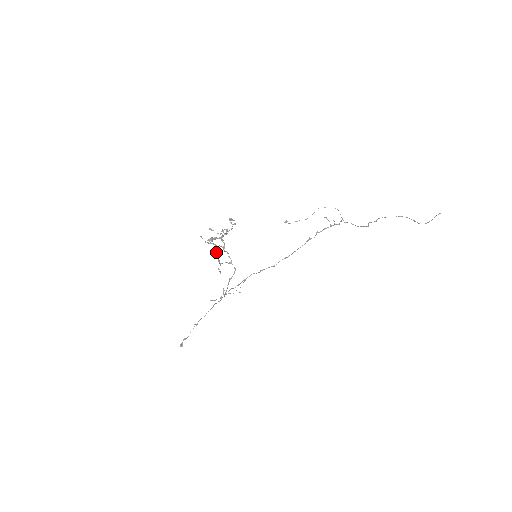
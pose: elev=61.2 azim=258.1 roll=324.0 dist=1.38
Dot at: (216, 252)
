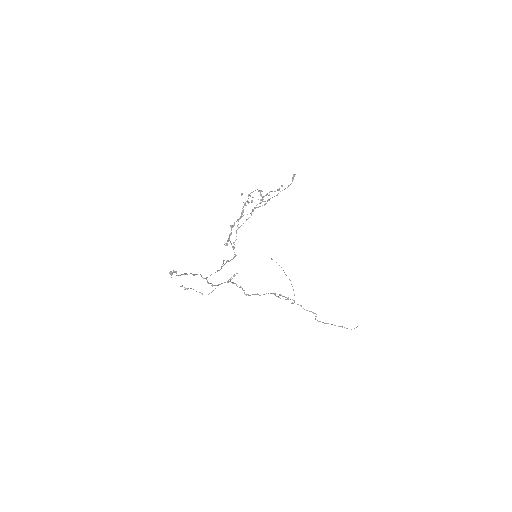
Dot at: (233, 225)
